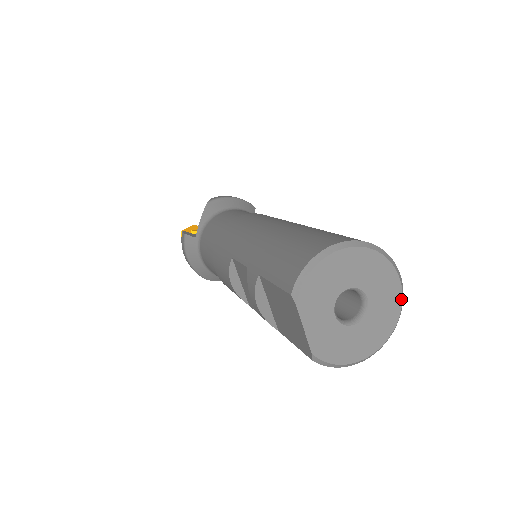
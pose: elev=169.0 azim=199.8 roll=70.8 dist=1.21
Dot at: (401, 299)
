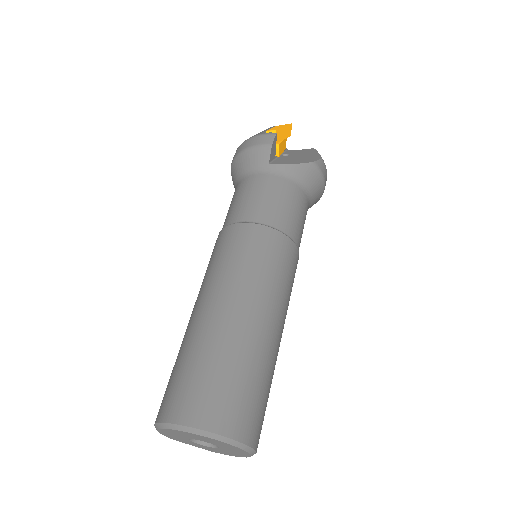
Dot at: (231, 445)
